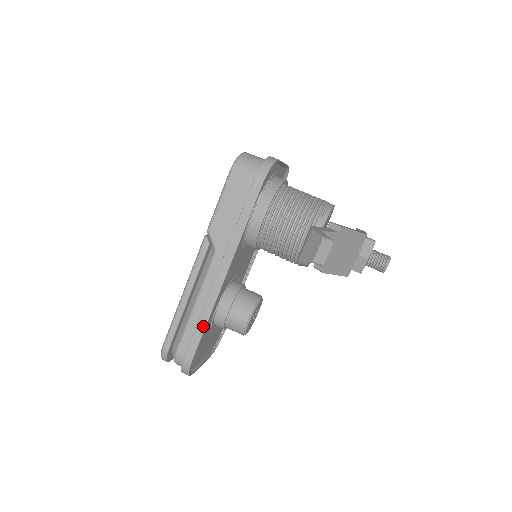
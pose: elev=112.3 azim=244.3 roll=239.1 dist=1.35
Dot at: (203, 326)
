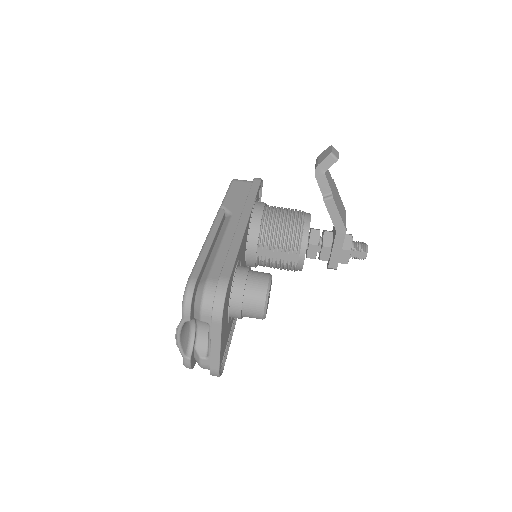
Dot at: (235, 252)
